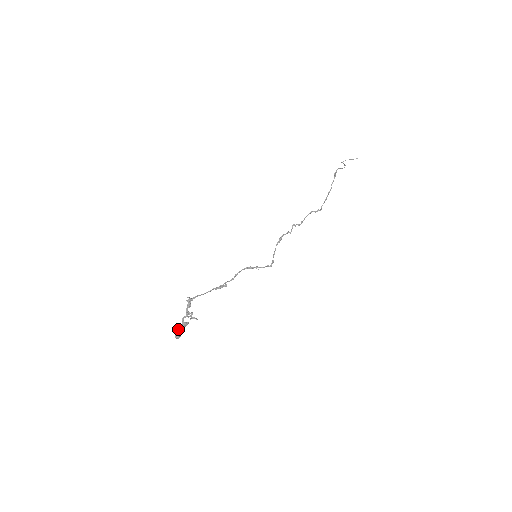
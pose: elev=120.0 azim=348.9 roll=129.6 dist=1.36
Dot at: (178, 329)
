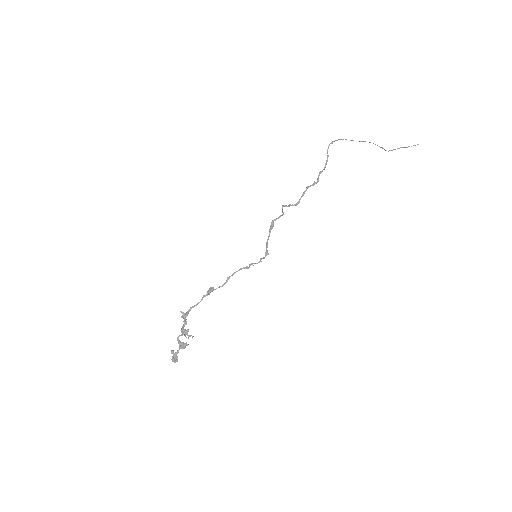
Dot at: occluded
